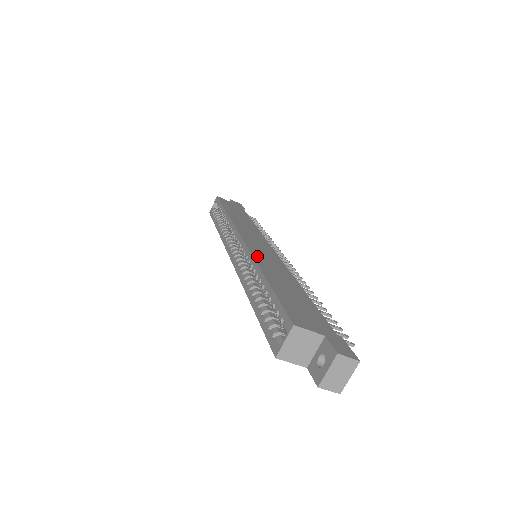
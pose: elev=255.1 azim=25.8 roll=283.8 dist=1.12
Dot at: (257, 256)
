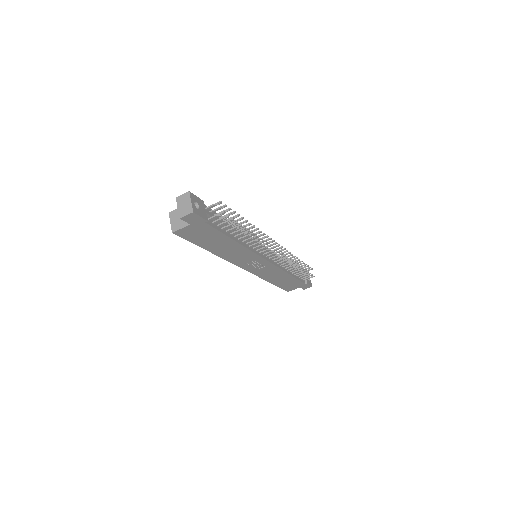
Dot at: occluded
